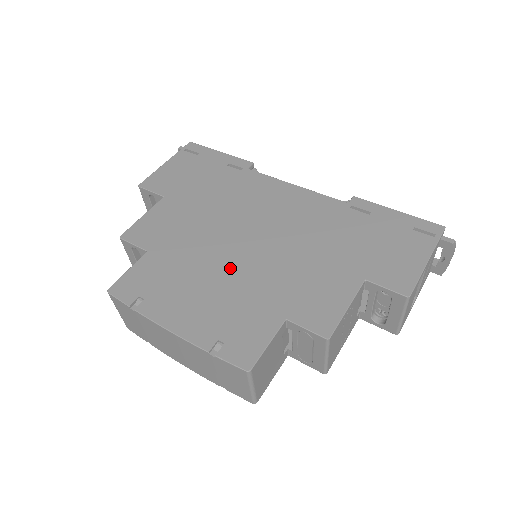
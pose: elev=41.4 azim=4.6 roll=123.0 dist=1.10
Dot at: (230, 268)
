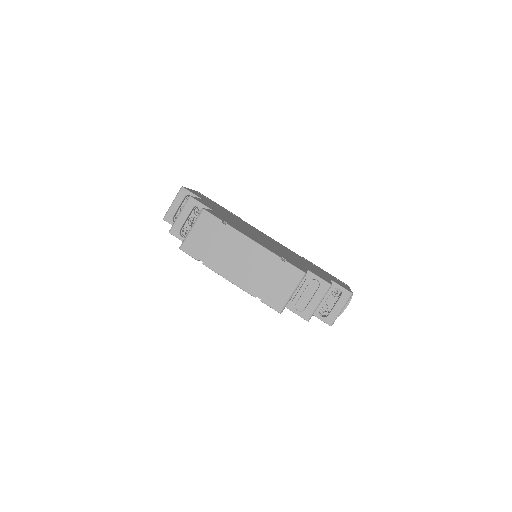
Dot at: (265, 241)
